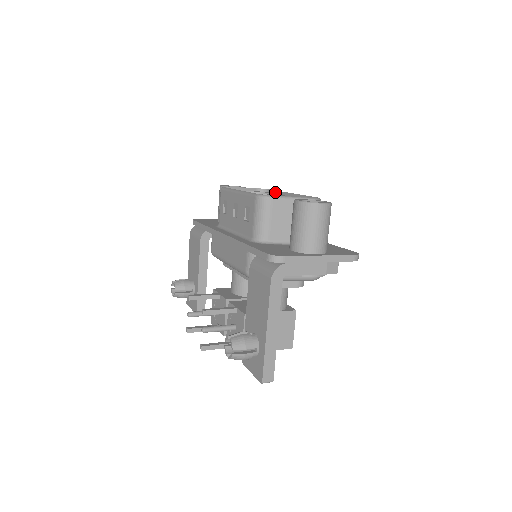
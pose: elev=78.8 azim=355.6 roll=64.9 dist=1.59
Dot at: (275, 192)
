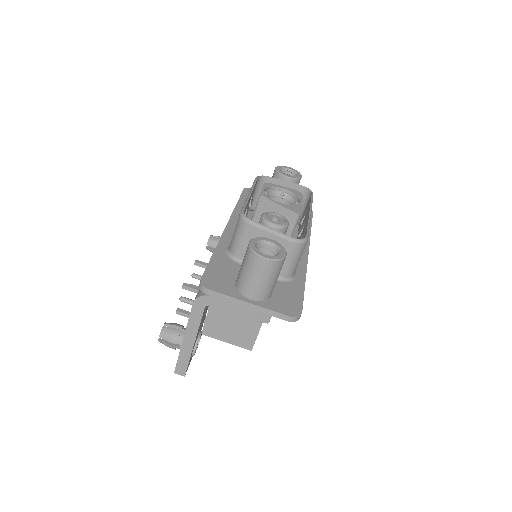
Dot at: (310, 199)
